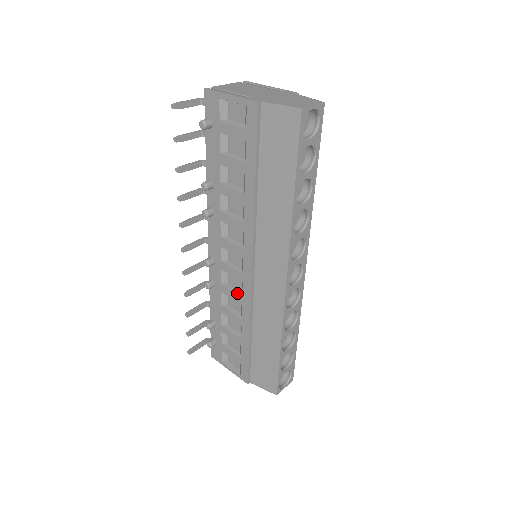
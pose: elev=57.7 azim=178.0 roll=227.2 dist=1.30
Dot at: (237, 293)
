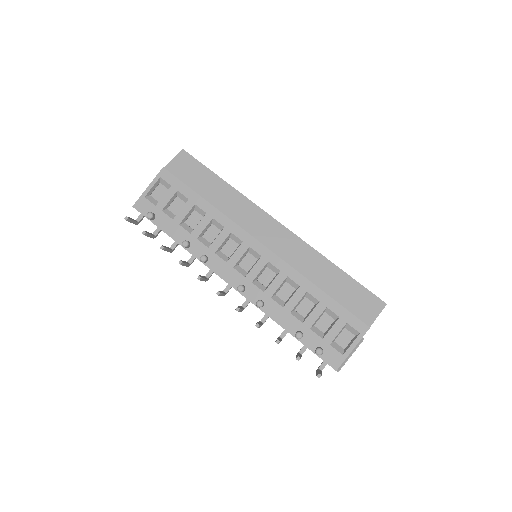
Dot at: (276, 276)
